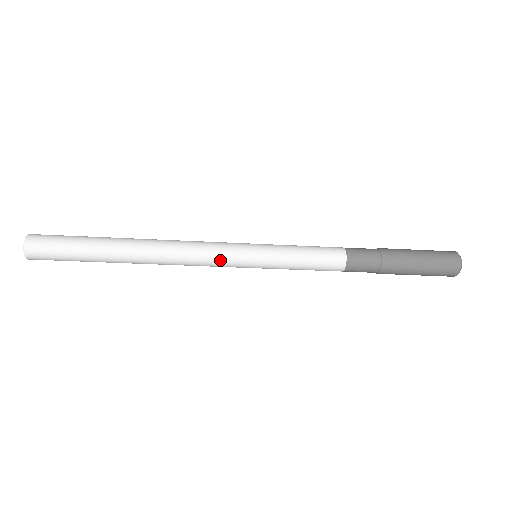
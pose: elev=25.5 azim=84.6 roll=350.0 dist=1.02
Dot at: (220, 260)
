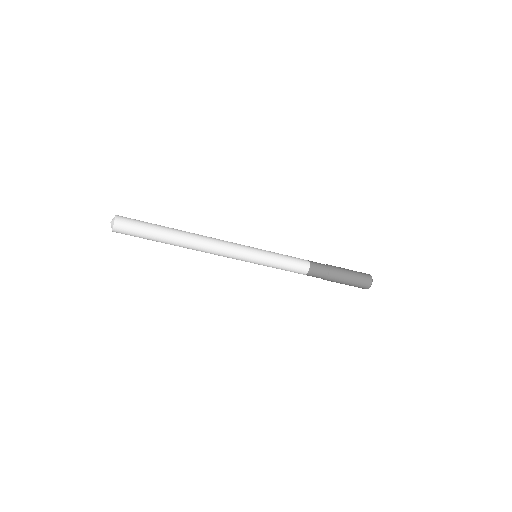
Dot at: (234, 258)
